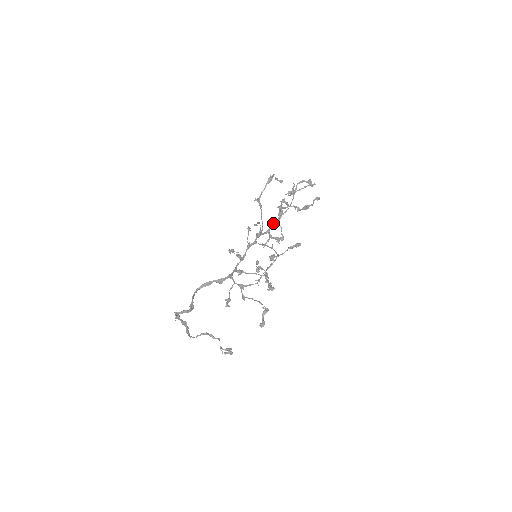
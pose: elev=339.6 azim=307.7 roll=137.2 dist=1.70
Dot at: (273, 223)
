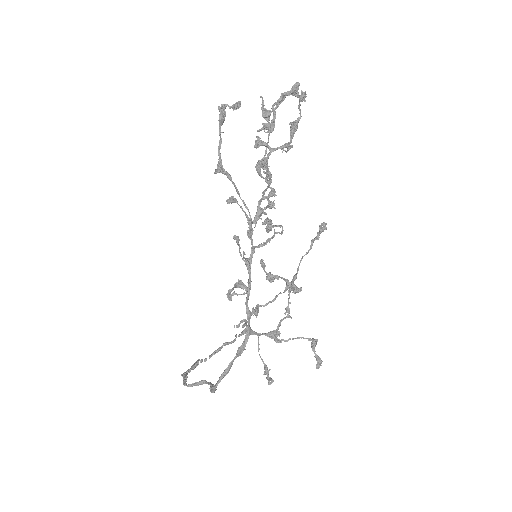
Dot at: occluded
